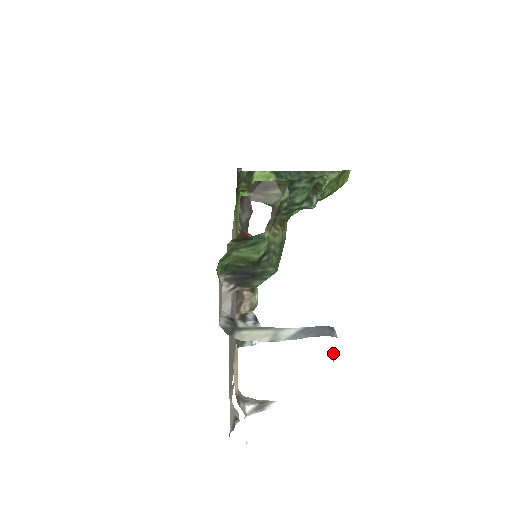
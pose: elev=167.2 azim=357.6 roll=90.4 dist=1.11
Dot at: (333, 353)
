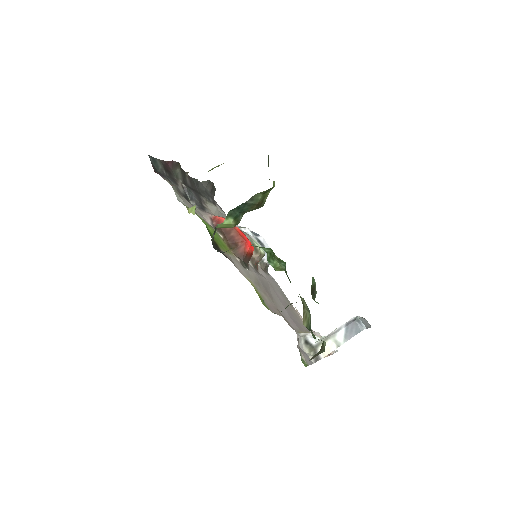
Dot at: (362, 322)
